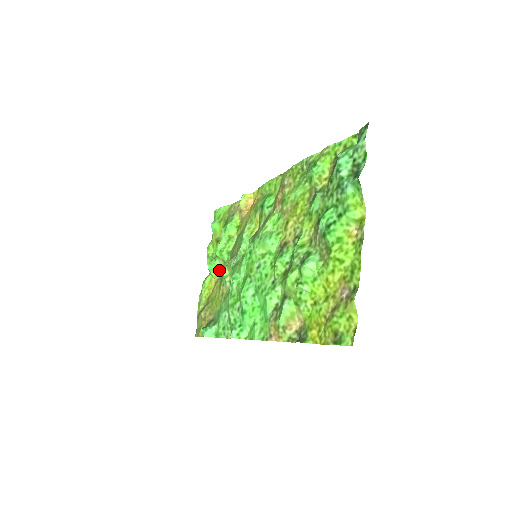
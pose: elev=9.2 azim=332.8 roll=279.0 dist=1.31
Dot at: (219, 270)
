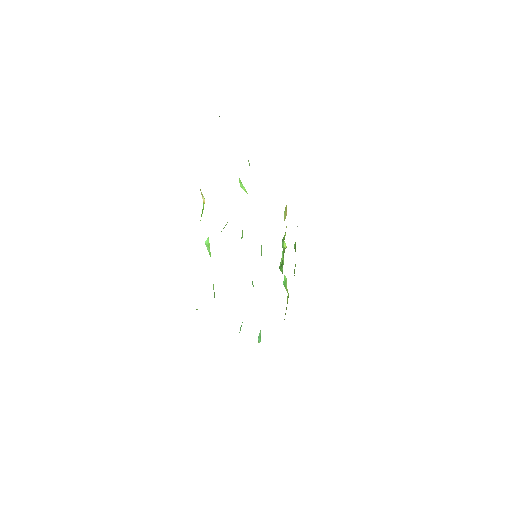
Dot at: (286, 284)
